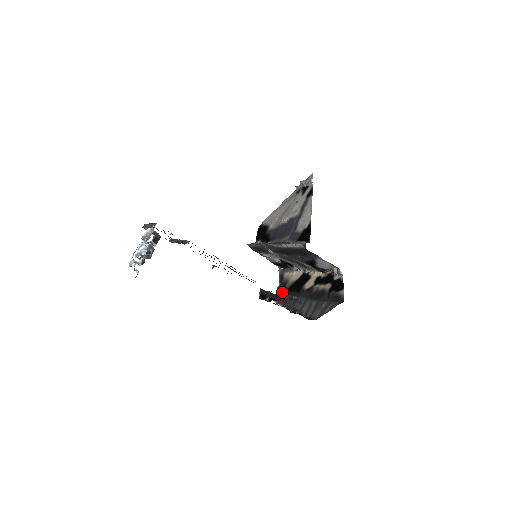
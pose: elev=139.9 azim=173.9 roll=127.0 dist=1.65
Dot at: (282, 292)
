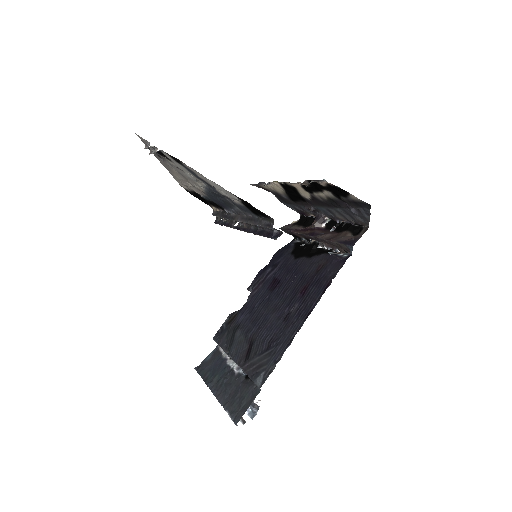
Dot at: (290, 205)
